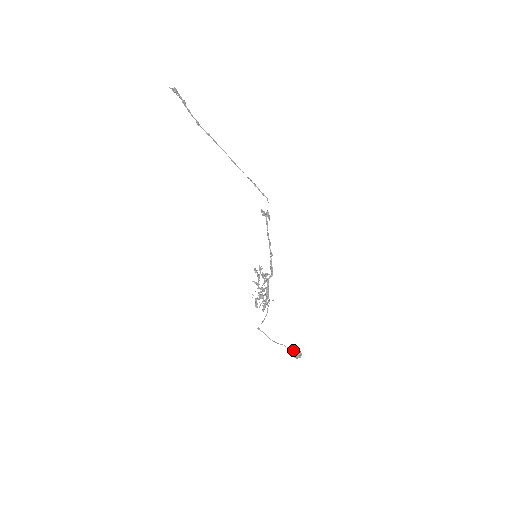
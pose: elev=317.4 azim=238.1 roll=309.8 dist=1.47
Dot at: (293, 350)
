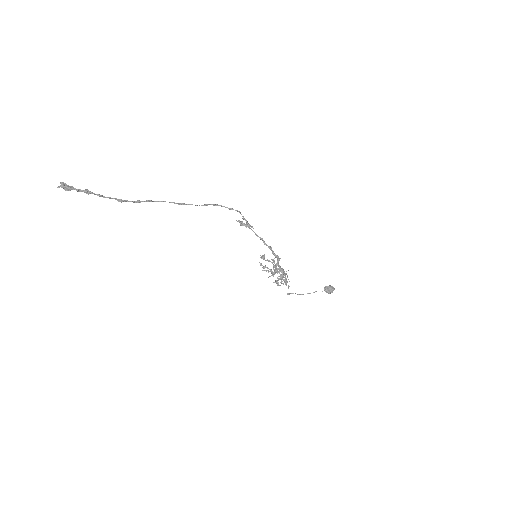
Dot at: (326, 291)
